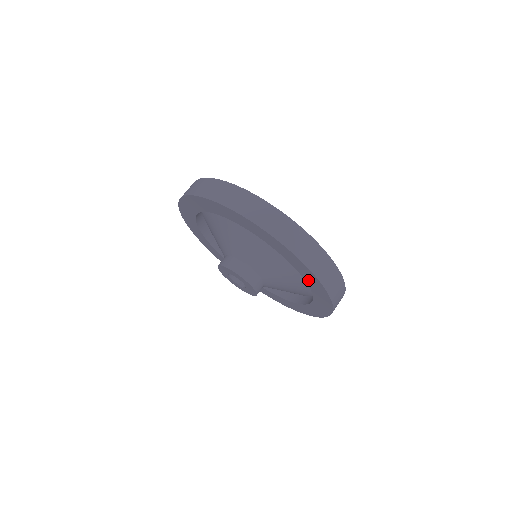
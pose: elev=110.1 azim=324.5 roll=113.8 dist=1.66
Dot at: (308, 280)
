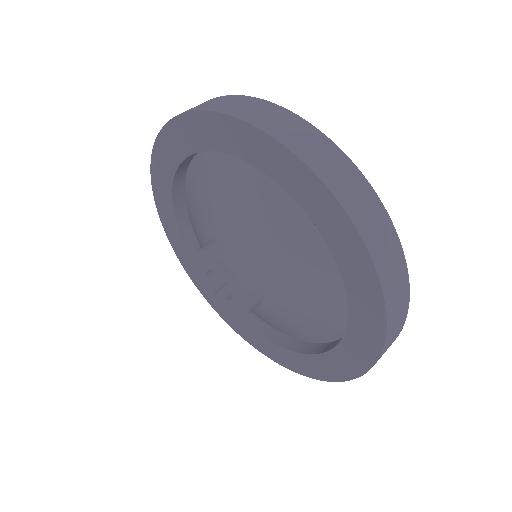
Dot at: (357, 320)
